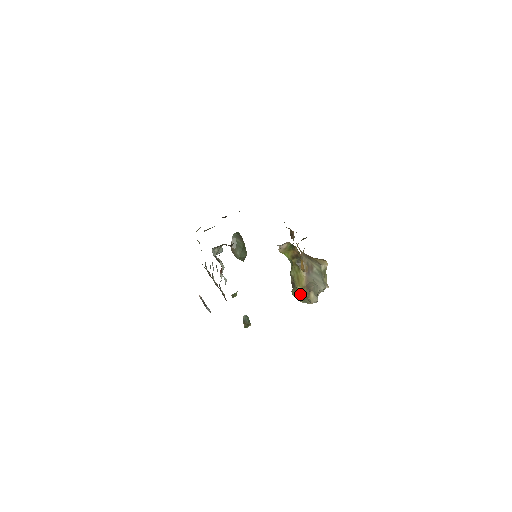
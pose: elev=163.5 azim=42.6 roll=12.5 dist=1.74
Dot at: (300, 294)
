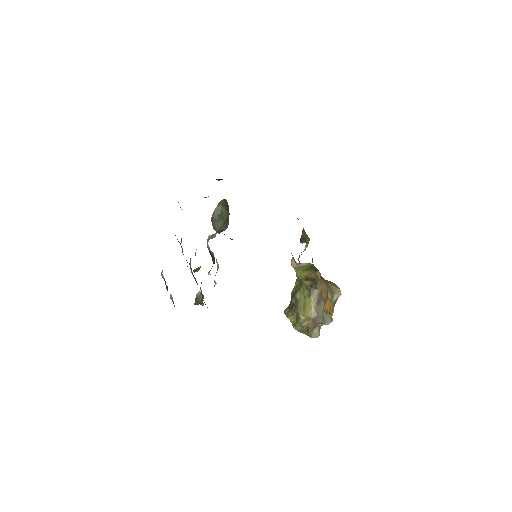
Dot at: (301, 324)
